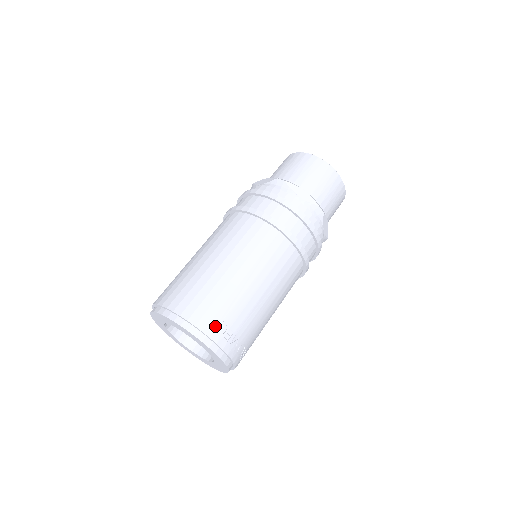
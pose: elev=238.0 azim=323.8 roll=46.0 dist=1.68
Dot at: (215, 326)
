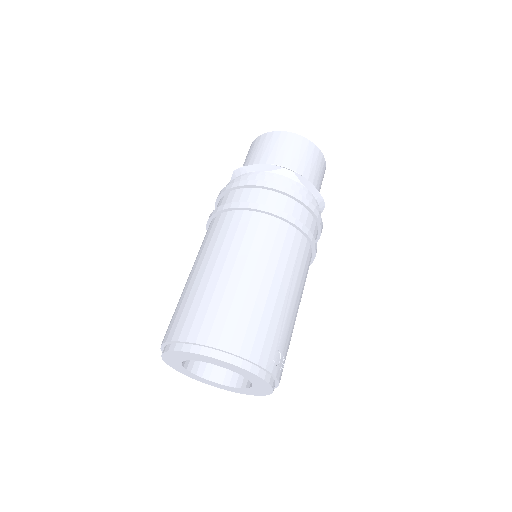
Dot at: (273, 358)
